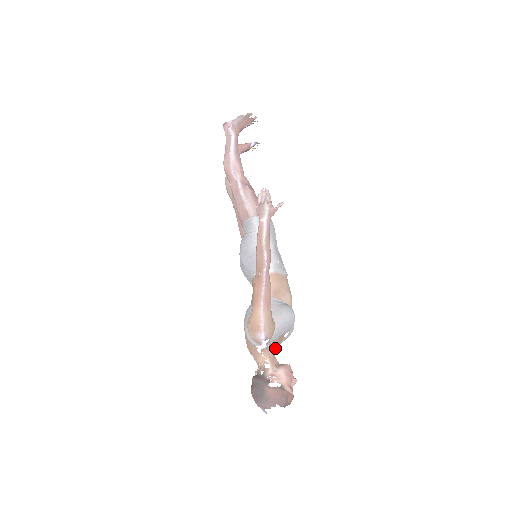
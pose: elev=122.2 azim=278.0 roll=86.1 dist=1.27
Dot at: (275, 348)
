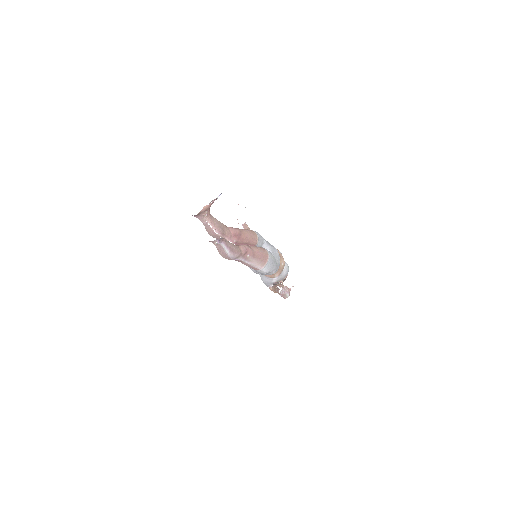
Dot at: occluded
